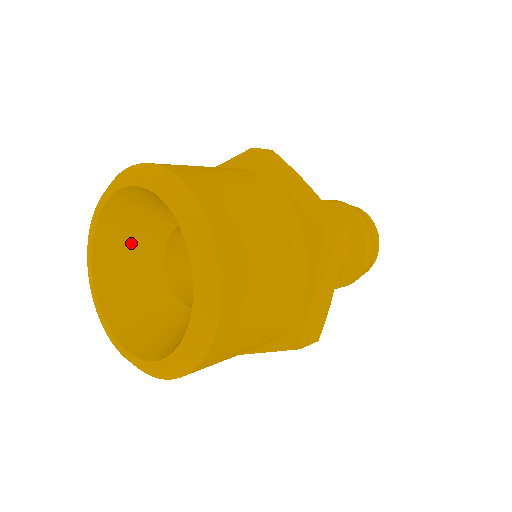
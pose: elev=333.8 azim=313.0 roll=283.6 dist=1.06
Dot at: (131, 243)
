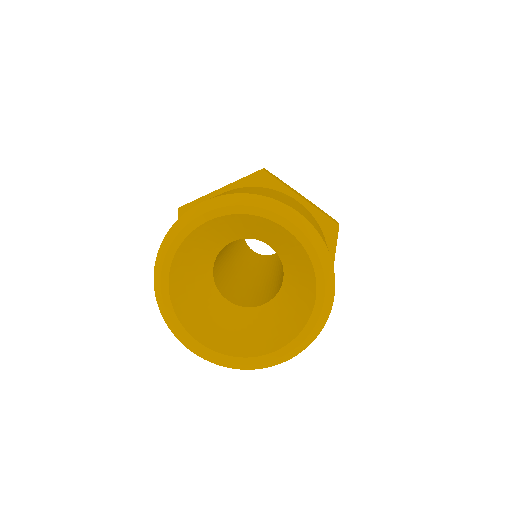
Dot at: (194, 266)
